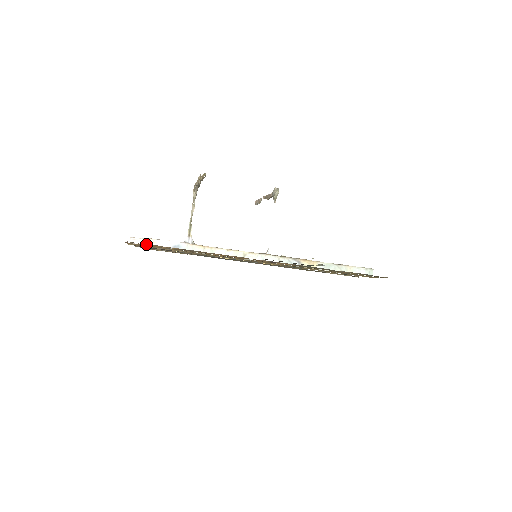
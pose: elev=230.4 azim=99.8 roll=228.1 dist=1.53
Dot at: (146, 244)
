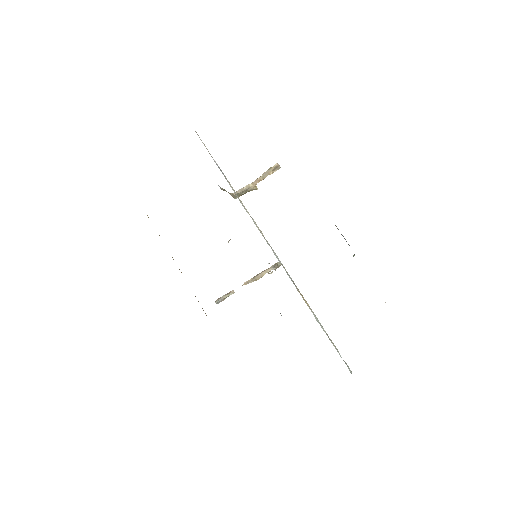
Dot at: occluded
